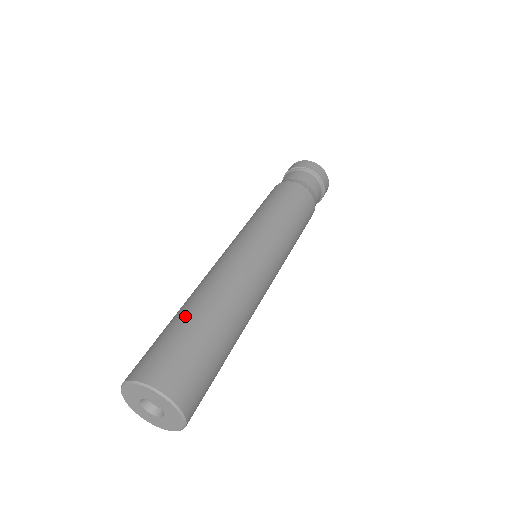
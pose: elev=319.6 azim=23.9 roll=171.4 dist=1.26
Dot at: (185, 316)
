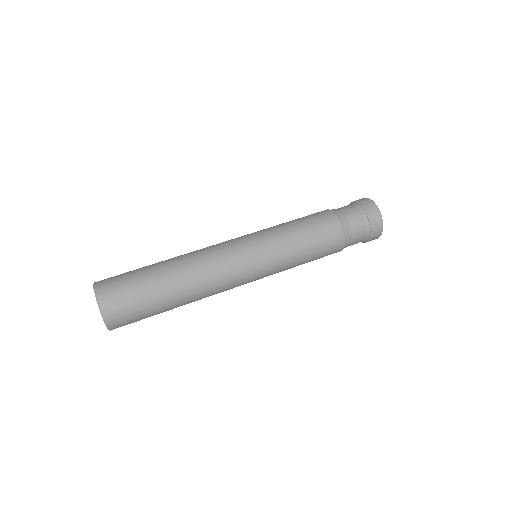
Dot at: (158, 278)
